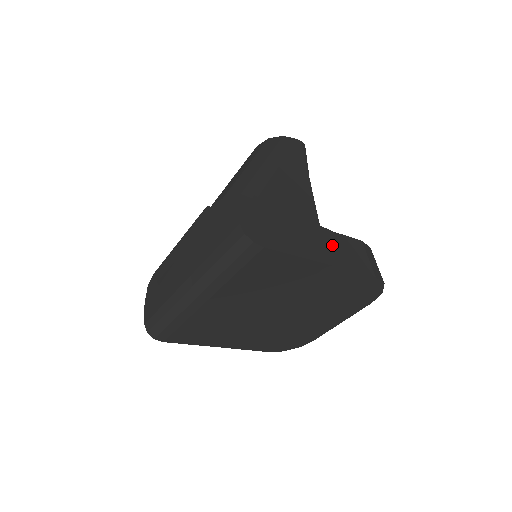
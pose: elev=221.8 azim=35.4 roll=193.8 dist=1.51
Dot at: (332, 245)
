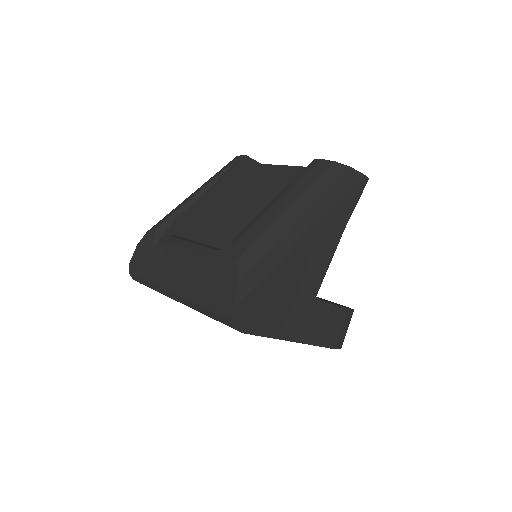
Dot at: (314, 319)
